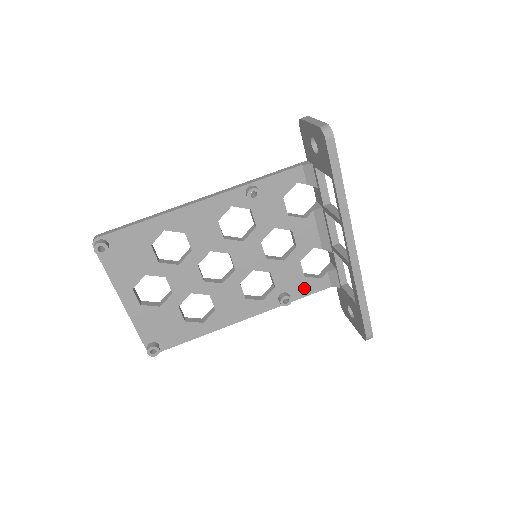
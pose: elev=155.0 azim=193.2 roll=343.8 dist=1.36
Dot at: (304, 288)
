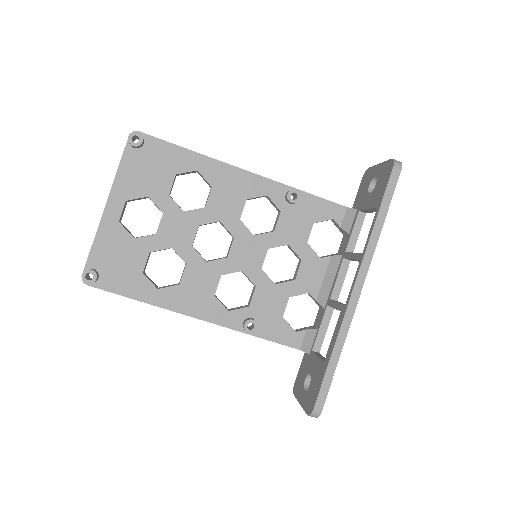
Dot at: (274, 330)
